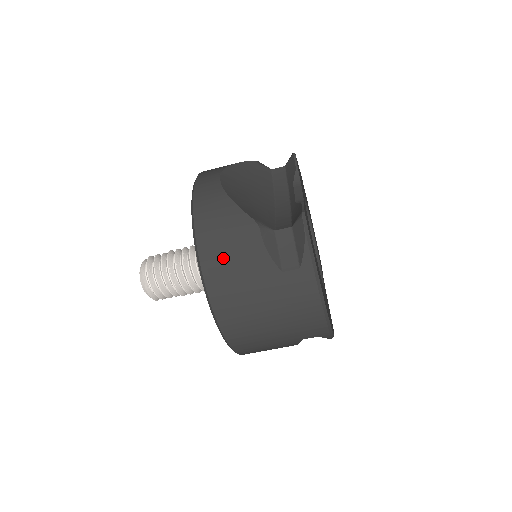
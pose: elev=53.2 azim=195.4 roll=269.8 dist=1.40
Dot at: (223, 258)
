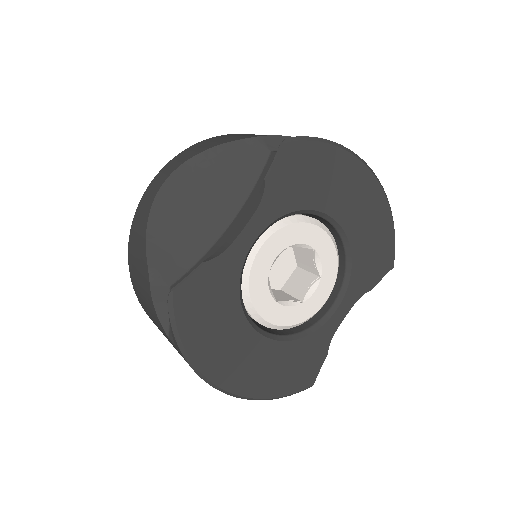
Dot at: (139, 290)
